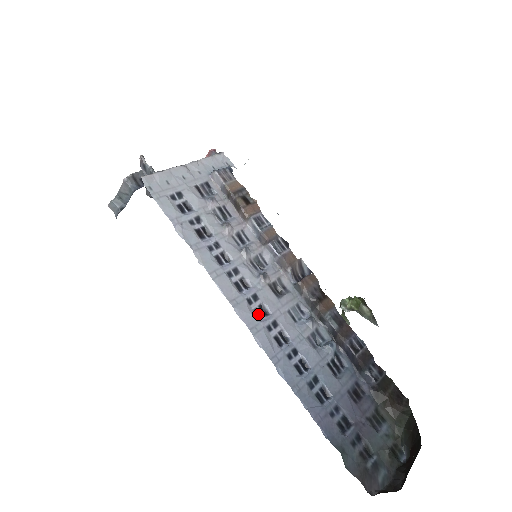
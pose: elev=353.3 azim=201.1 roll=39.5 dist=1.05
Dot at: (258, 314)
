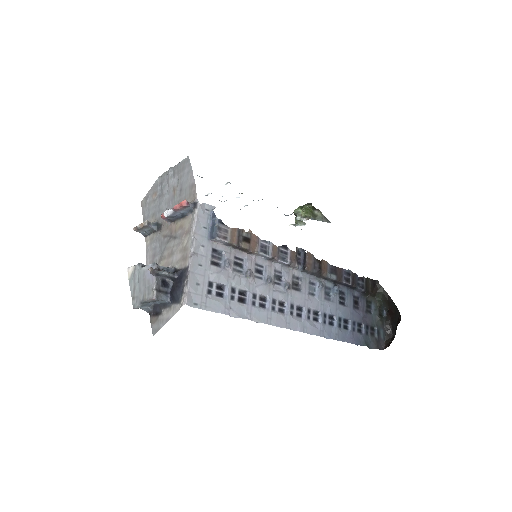
Dot at: (299, 315)
